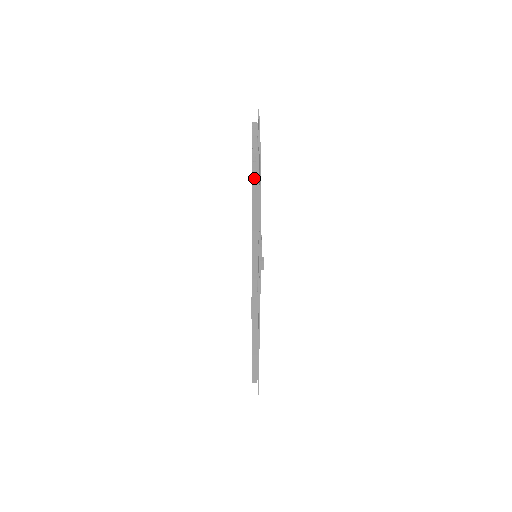
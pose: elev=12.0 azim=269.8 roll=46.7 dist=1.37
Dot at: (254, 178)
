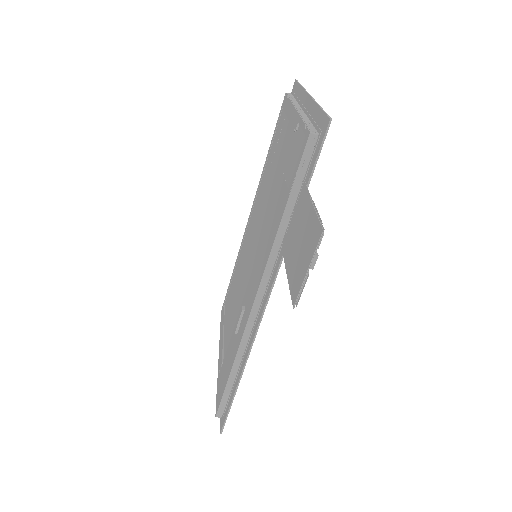
Dot at: (309, 145)
